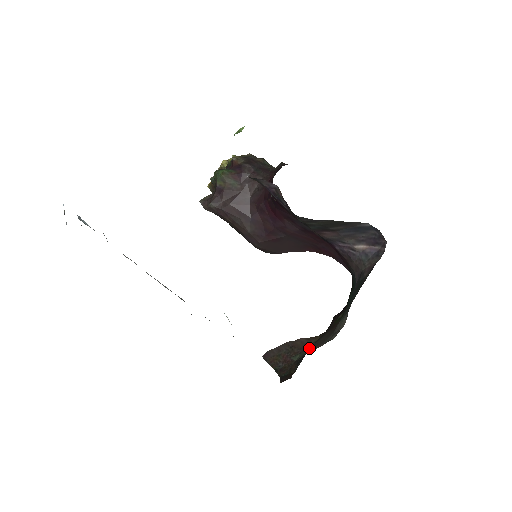
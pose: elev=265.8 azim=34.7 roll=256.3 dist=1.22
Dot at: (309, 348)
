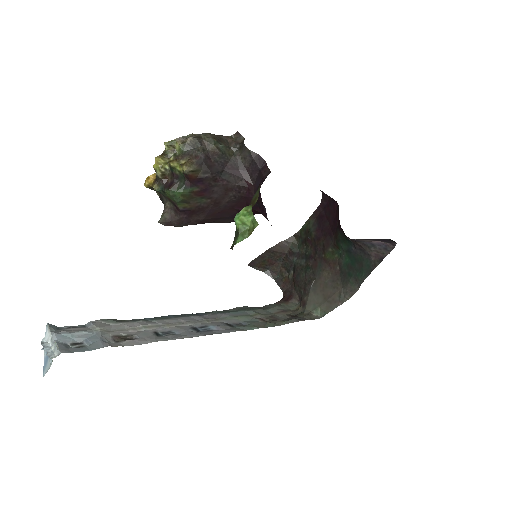
Dot at: (326, 302)
